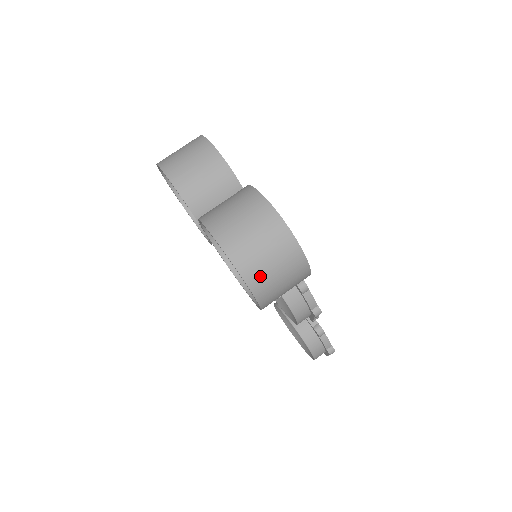
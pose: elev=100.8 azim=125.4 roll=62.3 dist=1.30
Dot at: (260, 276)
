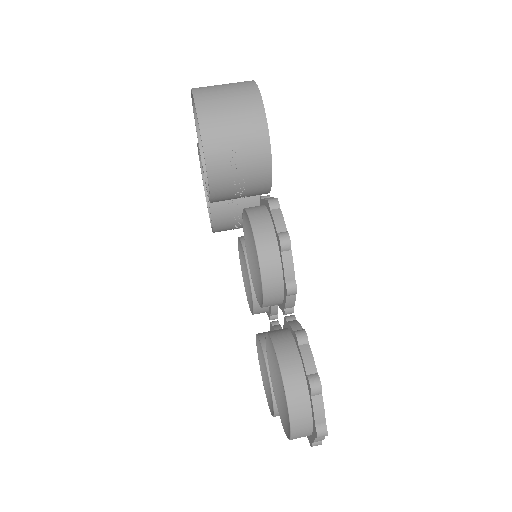
Dot at: (210, 97)
